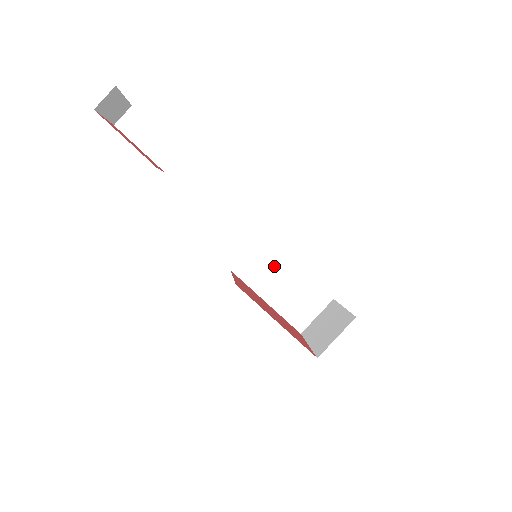
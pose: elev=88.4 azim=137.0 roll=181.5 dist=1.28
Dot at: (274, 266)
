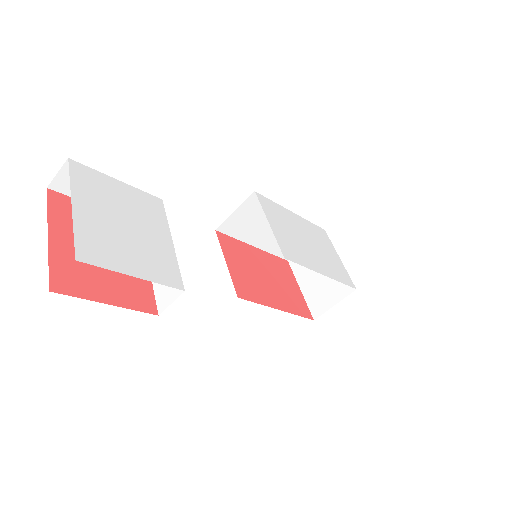
Dot at: (264, 217)
